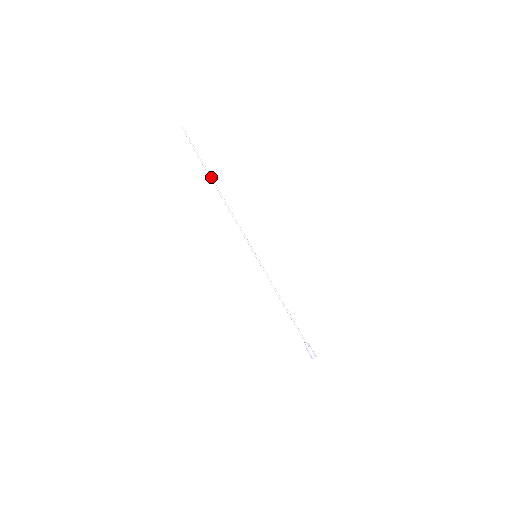
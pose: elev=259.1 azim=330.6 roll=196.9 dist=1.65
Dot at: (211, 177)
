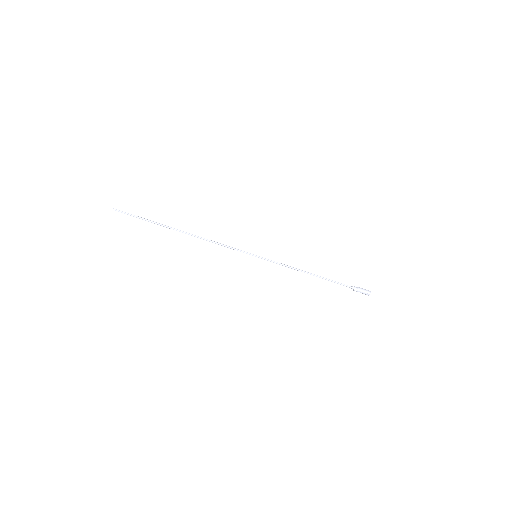
Dot at: (169, 227)
